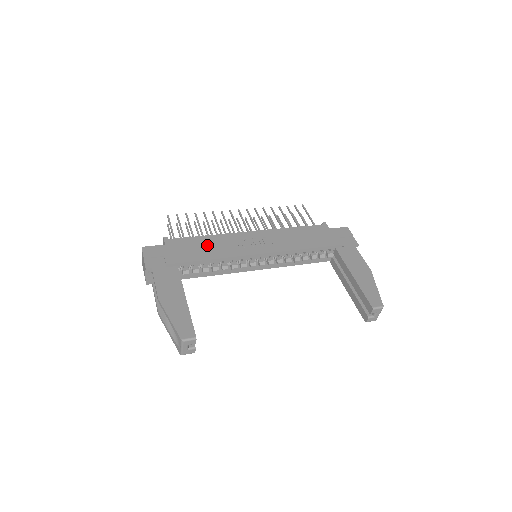
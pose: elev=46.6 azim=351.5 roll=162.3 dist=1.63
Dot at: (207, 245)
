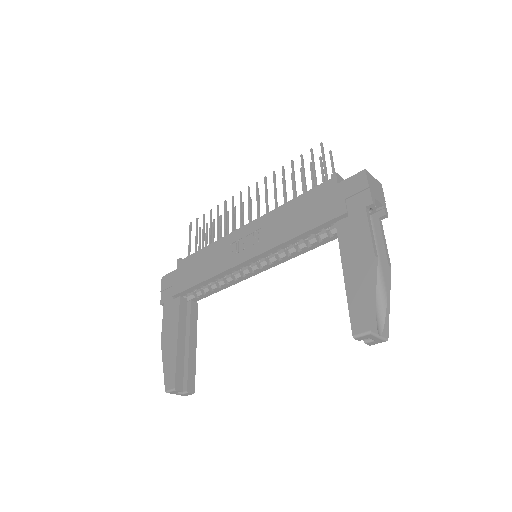
Dot at: (205, 261)
